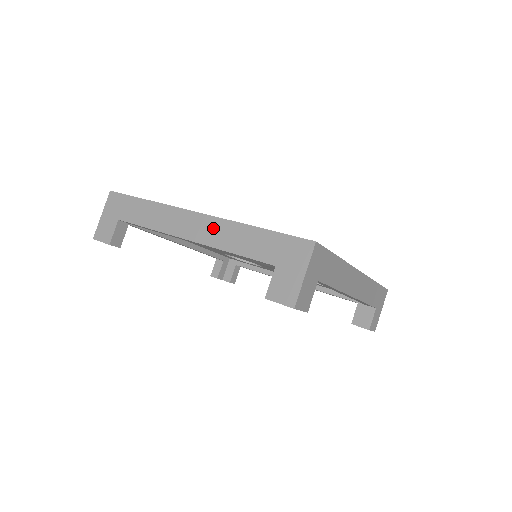
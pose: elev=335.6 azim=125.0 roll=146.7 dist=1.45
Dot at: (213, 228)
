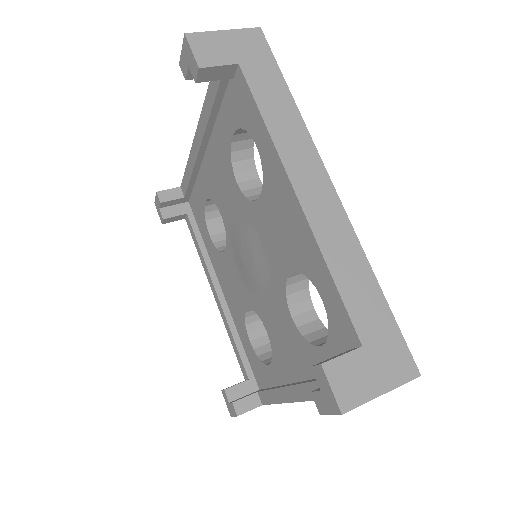
Dot at: occluded
